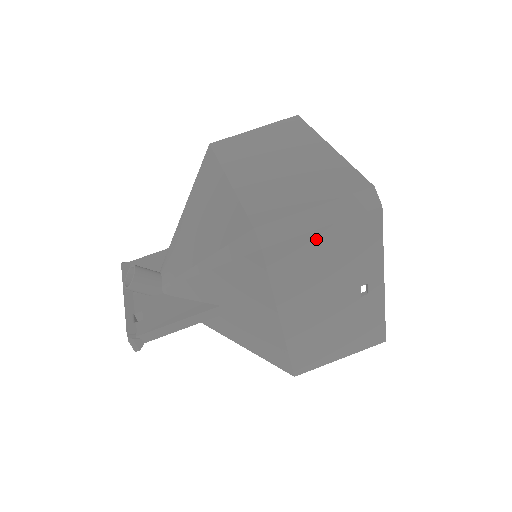
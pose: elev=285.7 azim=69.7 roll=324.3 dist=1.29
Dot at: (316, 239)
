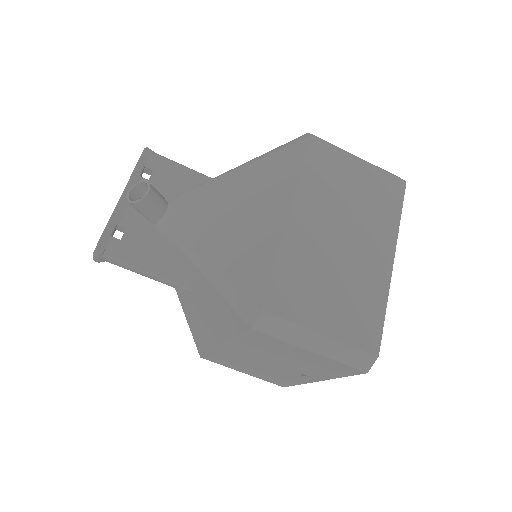
Dot at: (298, 350)
